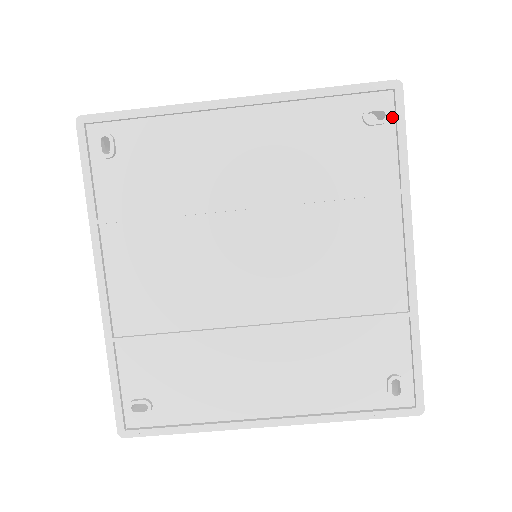
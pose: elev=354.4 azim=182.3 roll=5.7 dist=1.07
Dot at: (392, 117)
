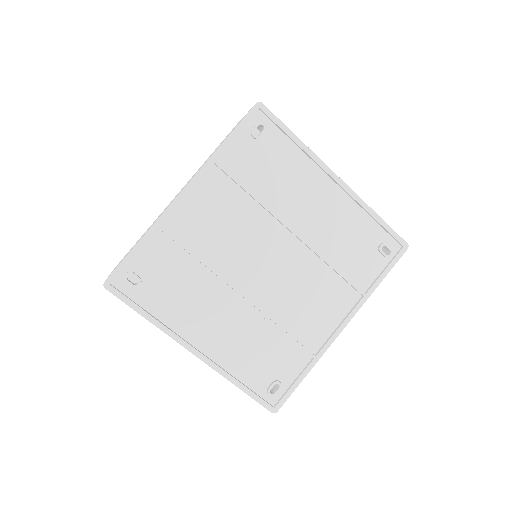
Dot at: (391, 258)
